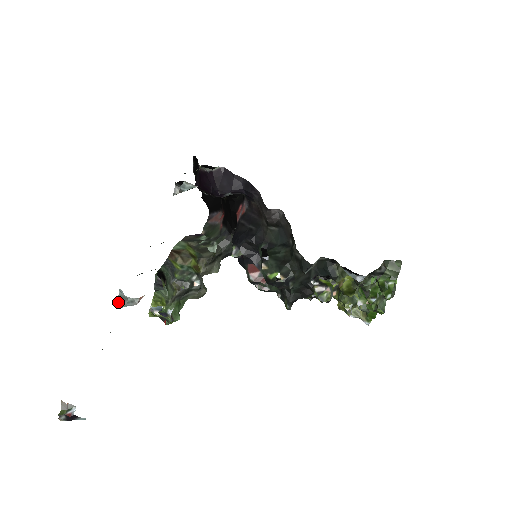
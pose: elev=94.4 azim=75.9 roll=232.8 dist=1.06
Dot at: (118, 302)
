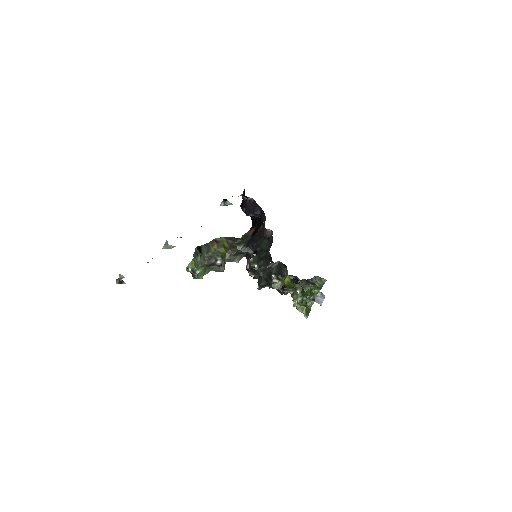
Dot at: (164, 246)
